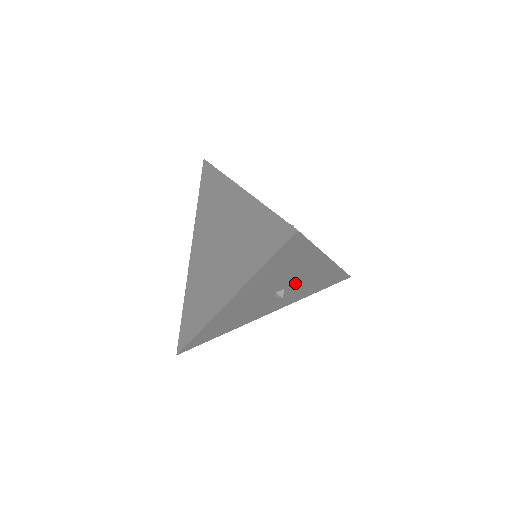
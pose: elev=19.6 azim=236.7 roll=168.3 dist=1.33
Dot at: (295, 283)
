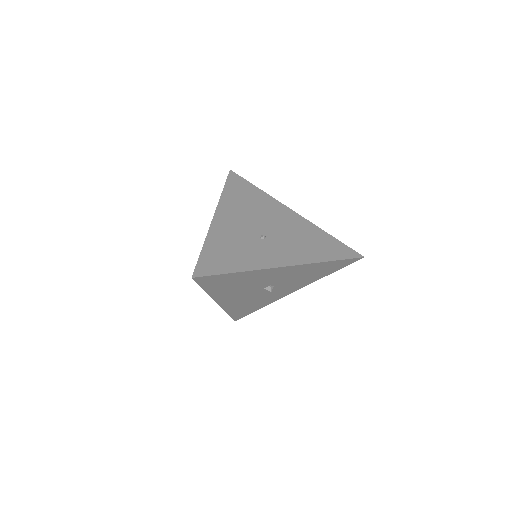
Dot at: (277, 281)
